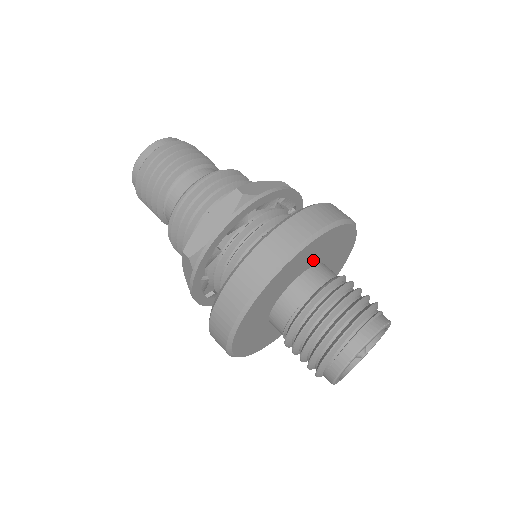
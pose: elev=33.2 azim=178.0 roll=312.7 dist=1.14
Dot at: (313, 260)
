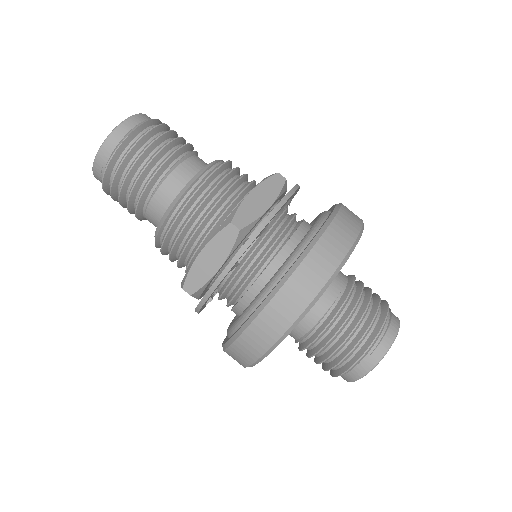
Dot at: occluded
